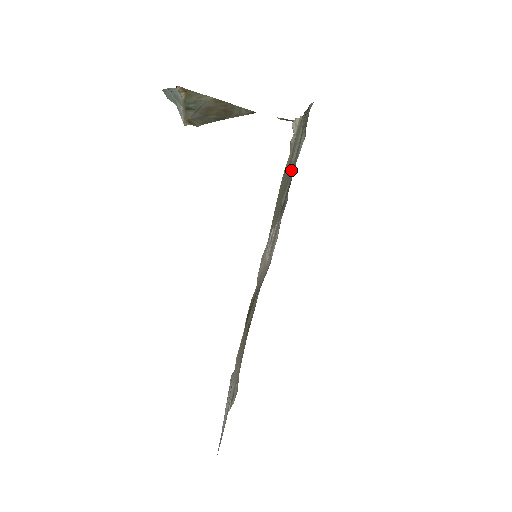
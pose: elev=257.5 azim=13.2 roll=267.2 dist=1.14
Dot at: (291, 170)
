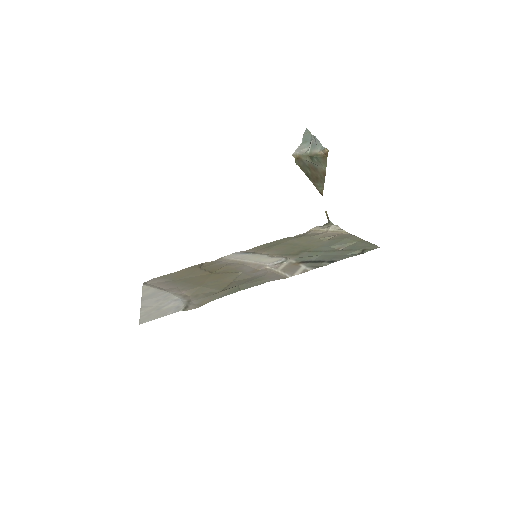
Dot at: (329, 251)
